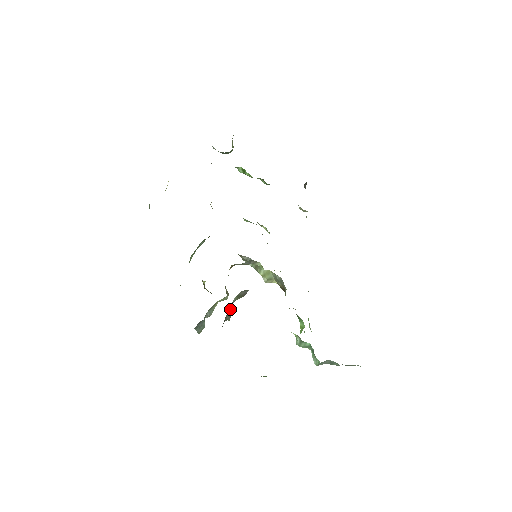
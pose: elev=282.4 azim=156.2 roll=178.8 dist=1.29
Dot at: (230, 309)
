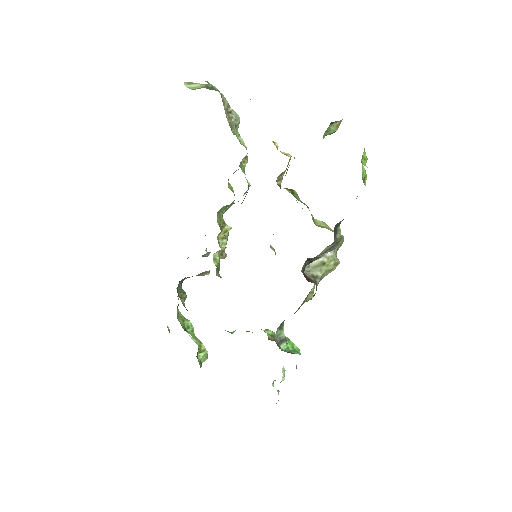
Dot at: (198, 274)
